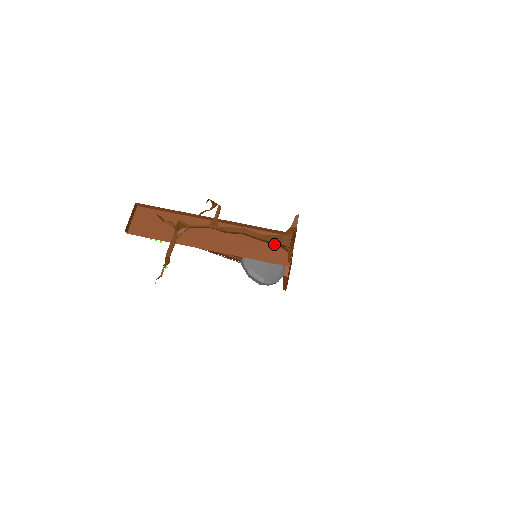
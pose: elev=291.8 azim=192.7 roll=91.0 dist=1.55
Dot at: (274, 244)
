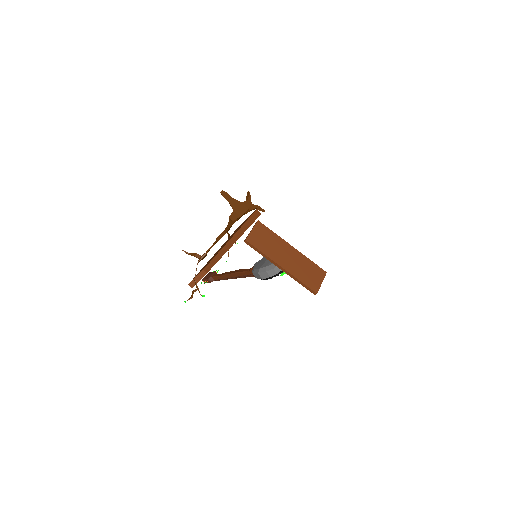
Dot at: (234, 221)
